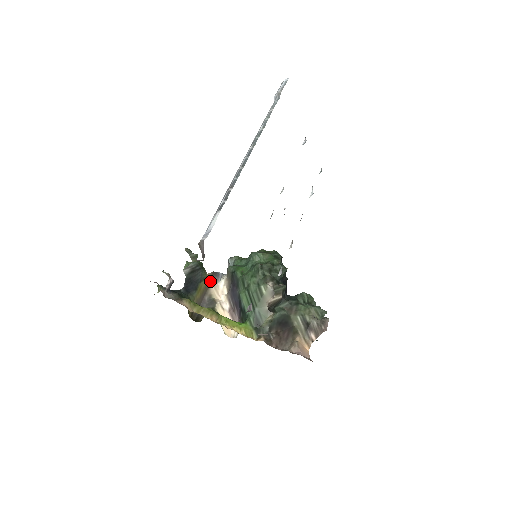
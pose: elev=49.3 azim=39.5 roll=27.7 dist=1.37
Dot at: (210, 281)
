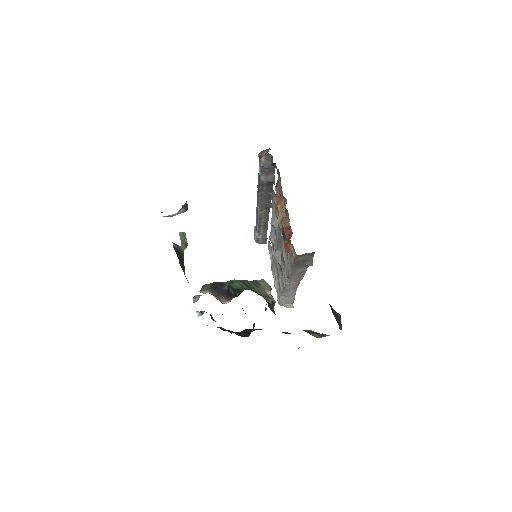
Dot at: occluded
